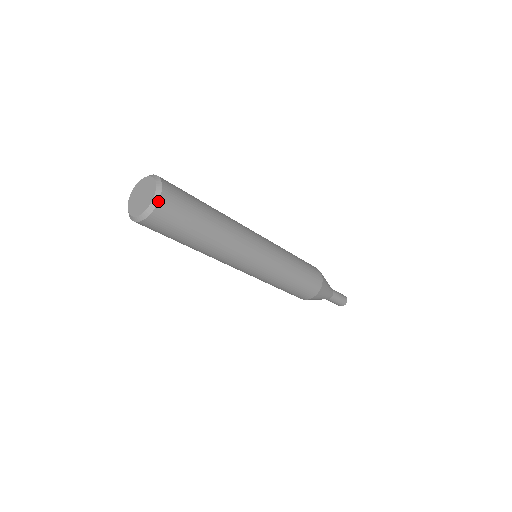
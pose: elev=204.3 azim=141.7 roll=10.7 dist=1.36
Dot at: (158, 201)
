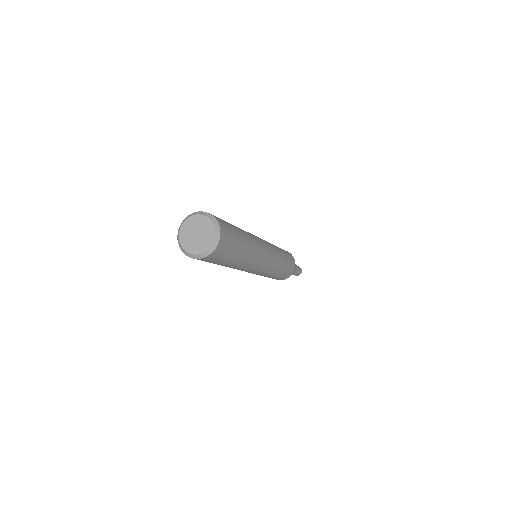
Dot at: (202, 258)
